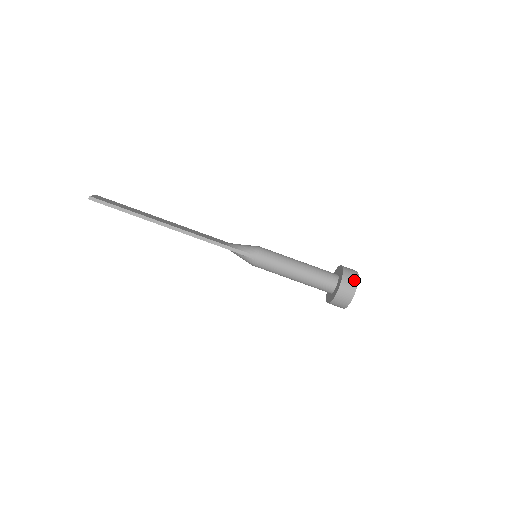
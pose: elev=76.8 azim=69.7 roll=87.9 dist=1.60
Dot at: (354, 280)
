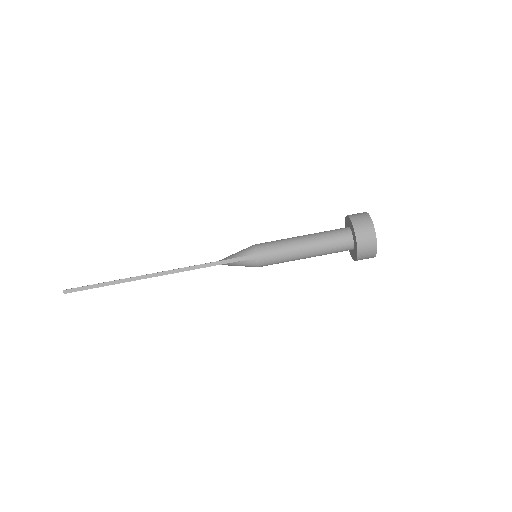
Dot at: (366, 220)
